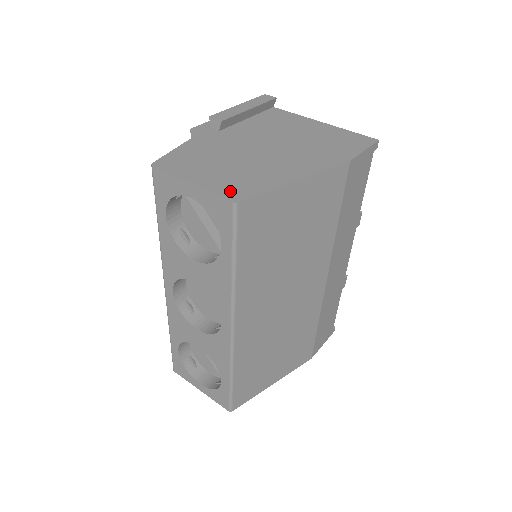
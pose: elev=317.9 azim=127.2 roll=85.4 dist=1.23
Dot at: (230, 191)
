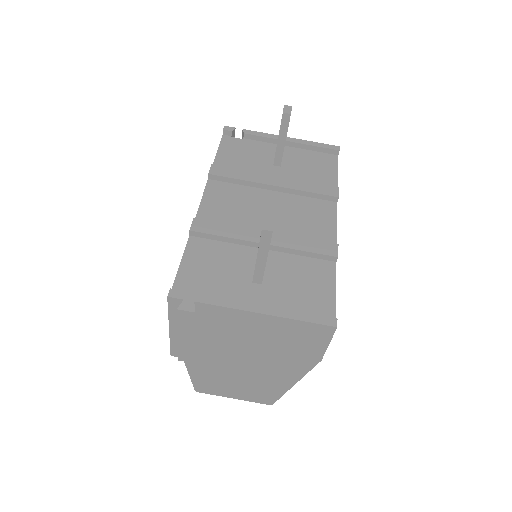
Dot at: (261, 400)
